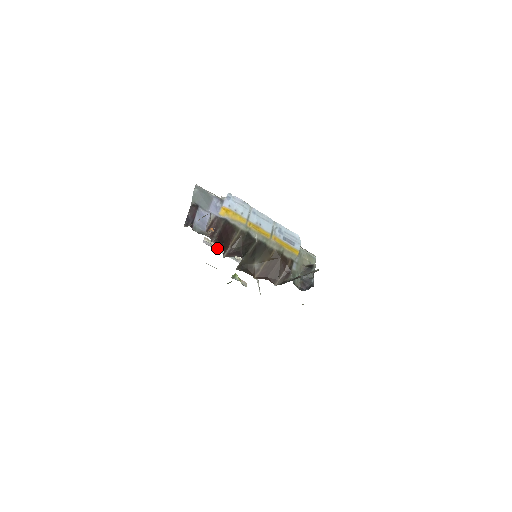
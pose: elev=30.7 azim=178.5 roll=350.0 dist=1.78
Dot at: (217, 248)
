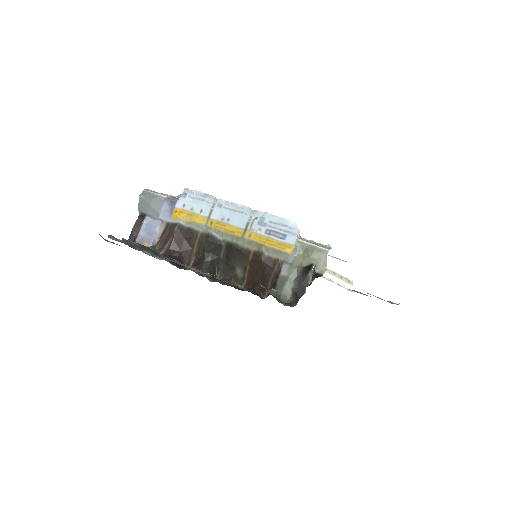
Dot at: occluded
